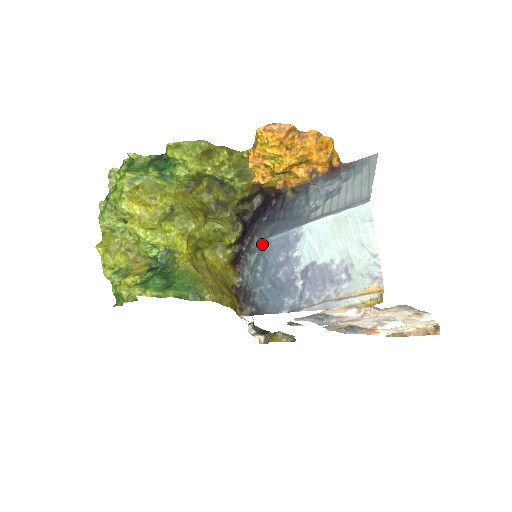
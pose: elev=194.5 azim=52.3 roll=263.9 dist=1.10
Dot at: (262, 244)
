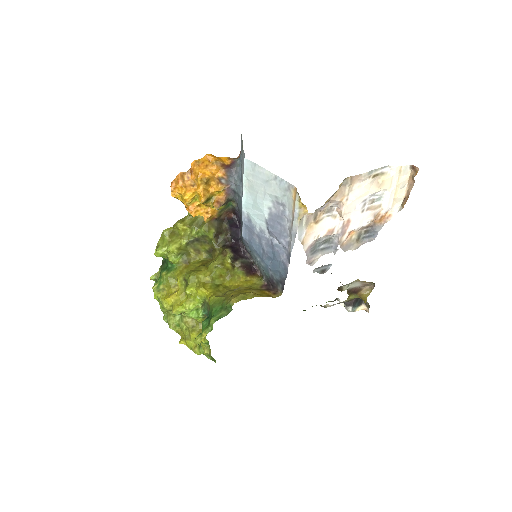
Dot at: (248, 246)
